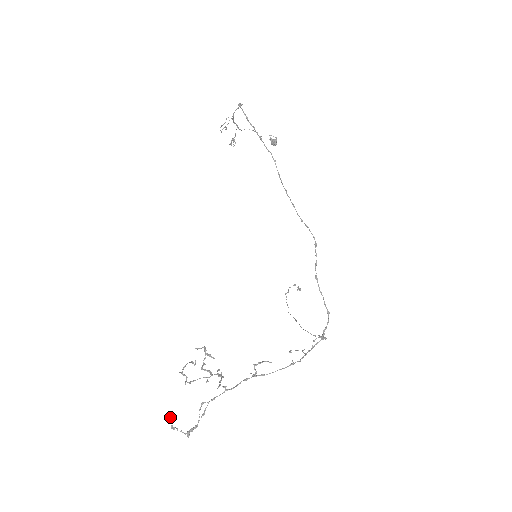
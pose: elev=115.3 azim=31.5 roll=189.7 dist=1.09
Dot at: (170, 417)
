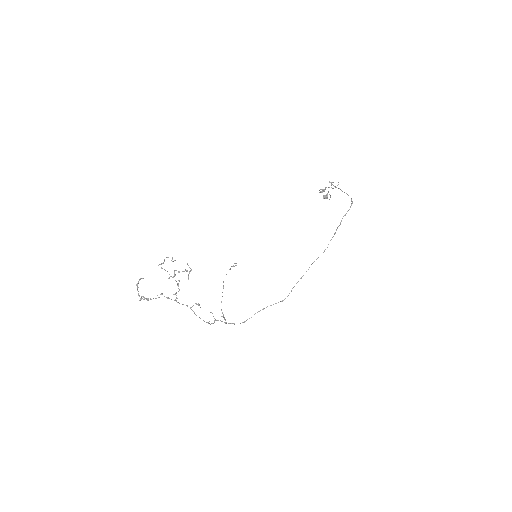
Dot at: (141, 278)
